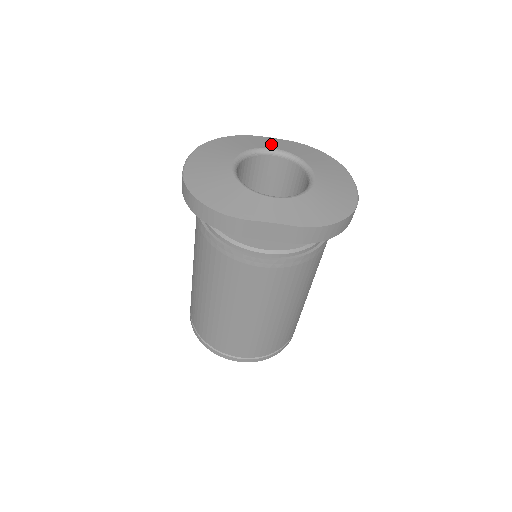
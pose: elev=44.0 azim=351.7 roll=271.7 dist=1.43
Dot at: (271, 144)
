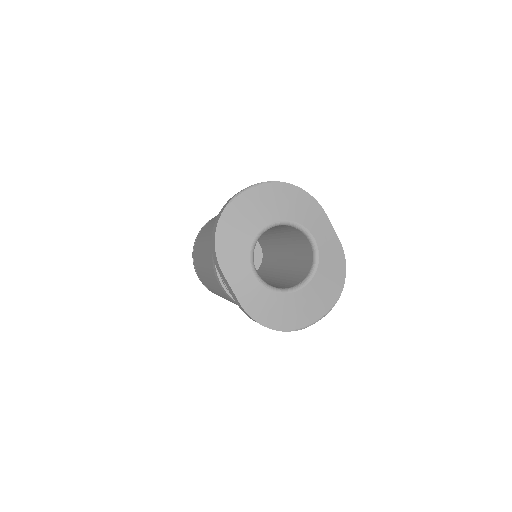
Dot at: (320, 233)
